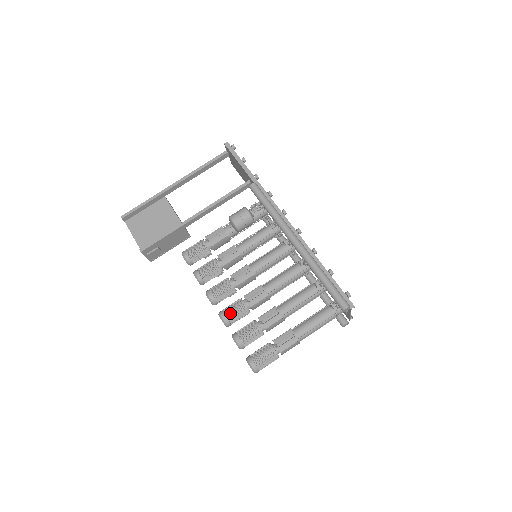
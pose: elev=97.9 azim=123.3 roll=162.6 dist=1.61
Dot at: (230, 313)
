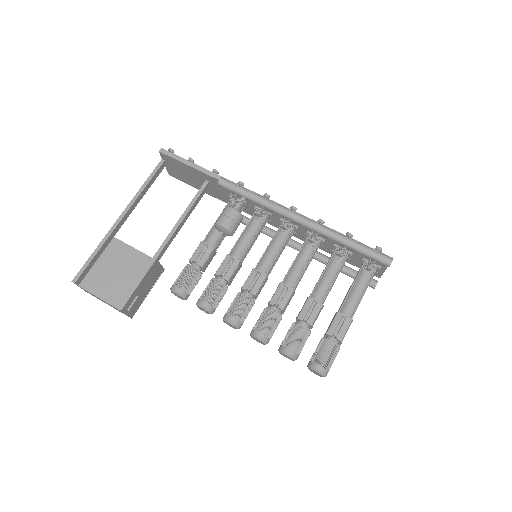
Dot at: (265, 328)
